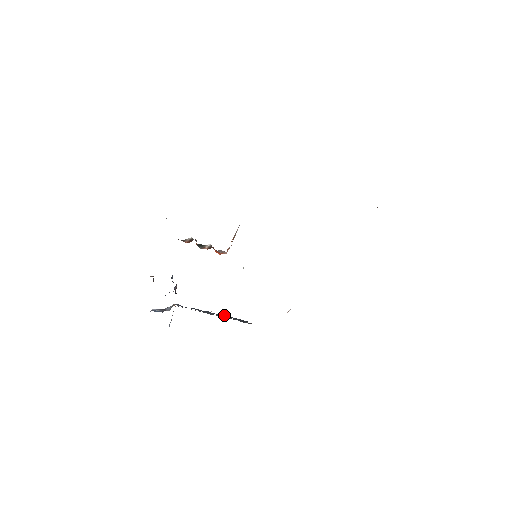
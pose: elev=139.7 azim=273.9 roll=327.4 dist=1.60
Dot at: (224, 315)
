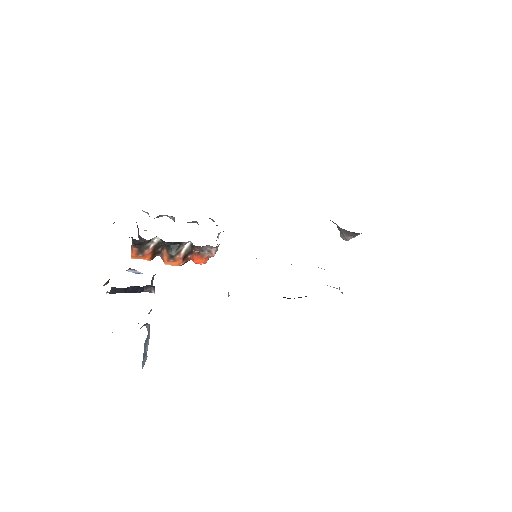
Dot at: occluded
